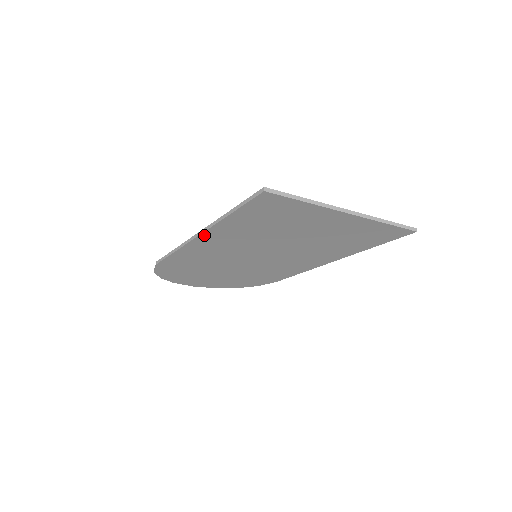
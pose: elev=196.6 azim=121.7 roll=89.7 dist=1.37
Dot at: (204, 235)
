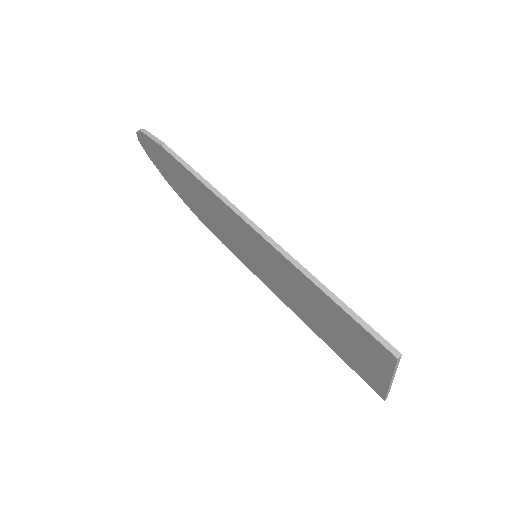
Dot at: (265, 240)
